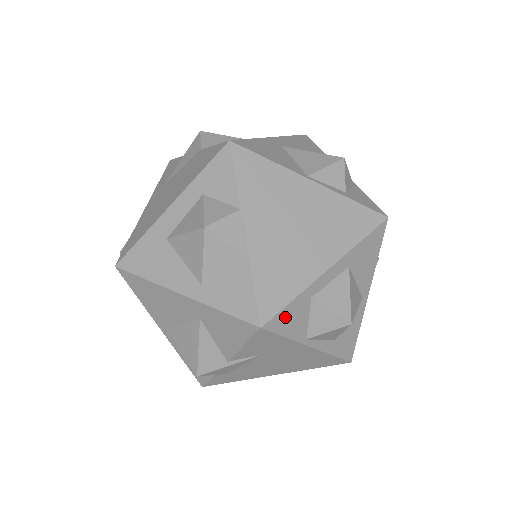
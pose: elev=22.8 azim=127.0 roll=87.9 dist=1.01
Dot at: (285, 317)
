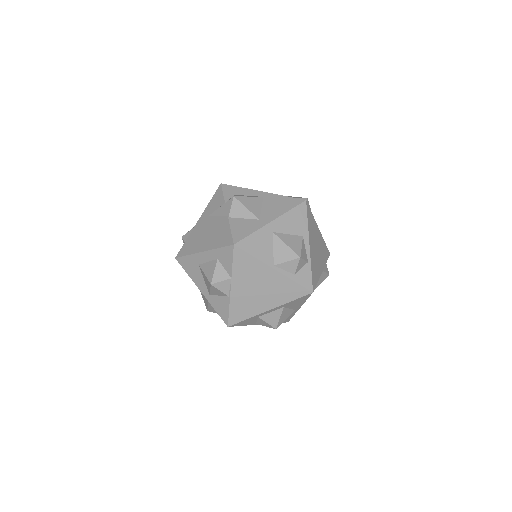
Dot at: (242, 323)
